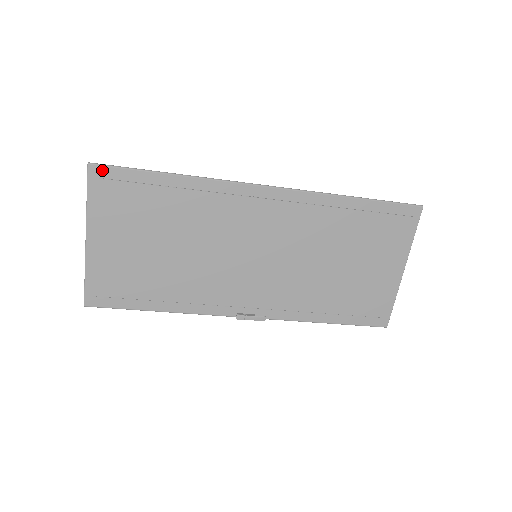
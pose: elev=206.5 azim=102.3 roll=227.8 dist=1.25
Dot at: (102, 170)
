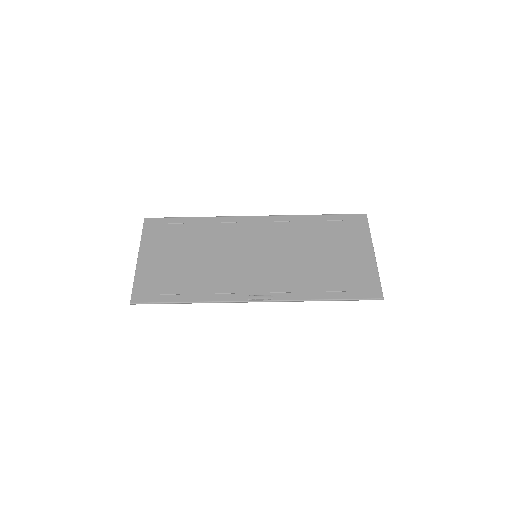
Dot at: (152, 220)
